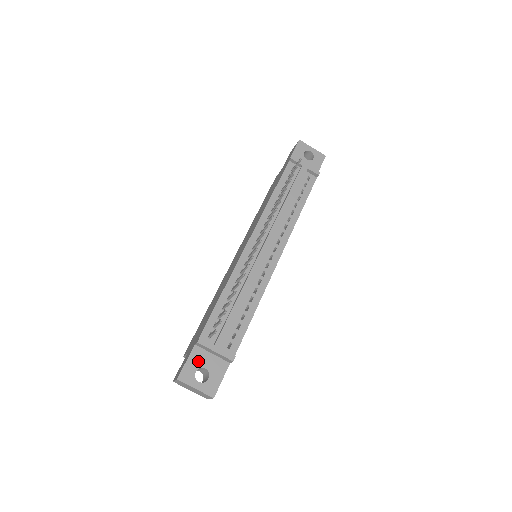
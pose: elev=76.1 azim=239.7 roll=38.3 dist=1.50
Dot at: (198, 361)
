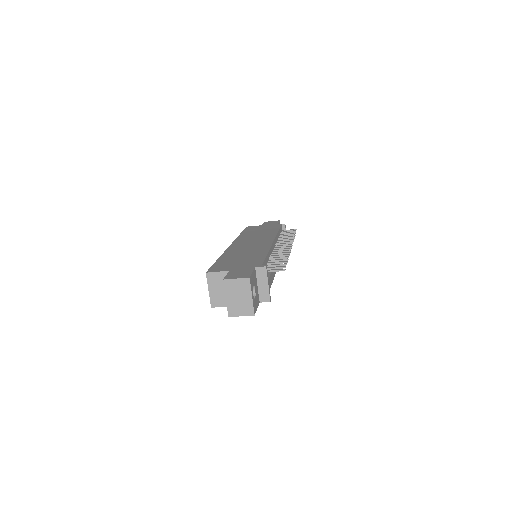
Dot at: (255, 280)
